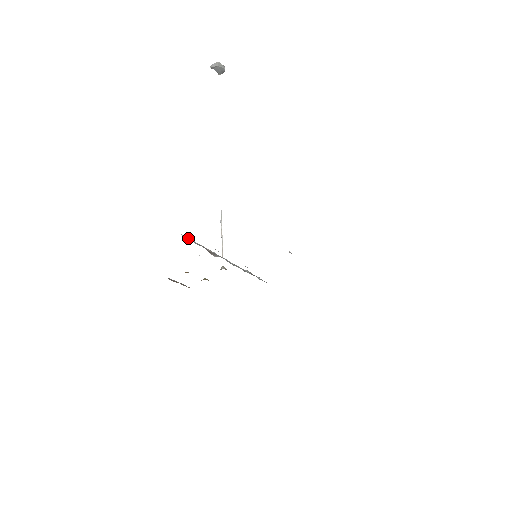
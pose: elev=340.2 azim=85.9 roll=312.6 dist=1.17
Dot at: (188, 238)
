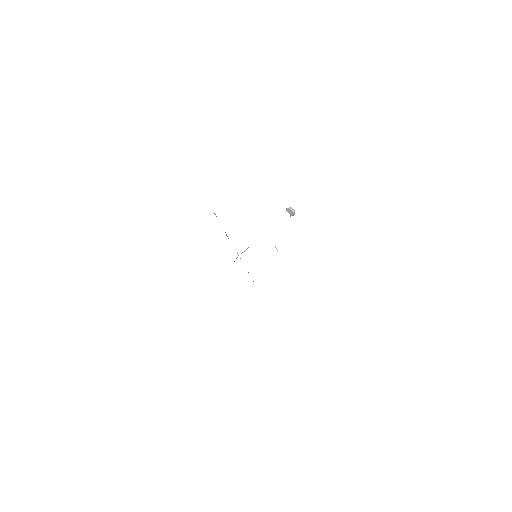
Dot at: occluded
